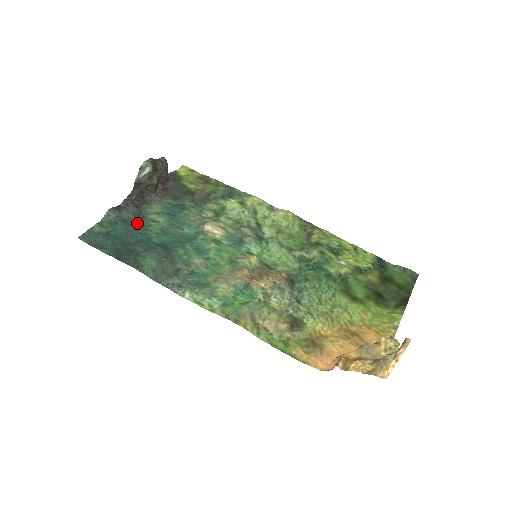
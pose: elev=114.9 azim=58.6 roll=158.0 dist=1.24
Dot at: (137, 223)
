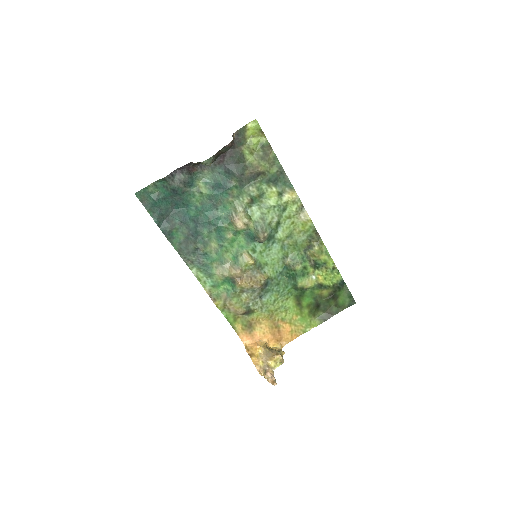
Dot at: (184, 192)
